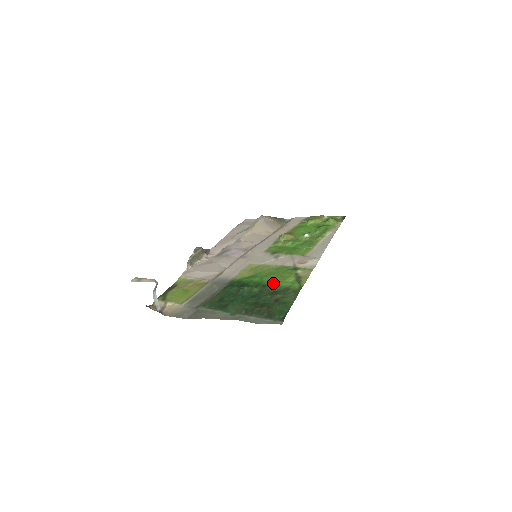
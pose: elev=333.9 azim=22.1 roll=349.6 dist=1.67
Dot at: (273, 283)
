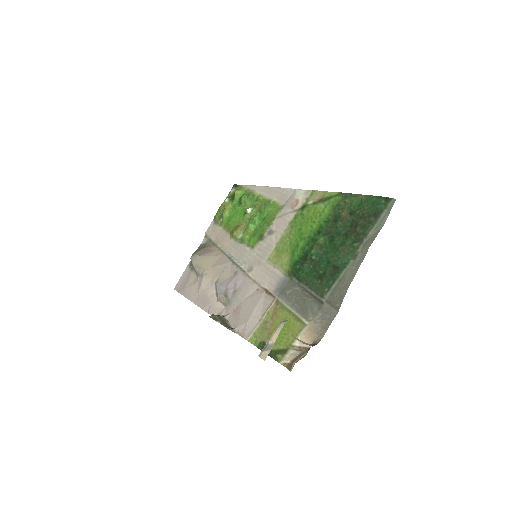
Dot at: (318, 224)
